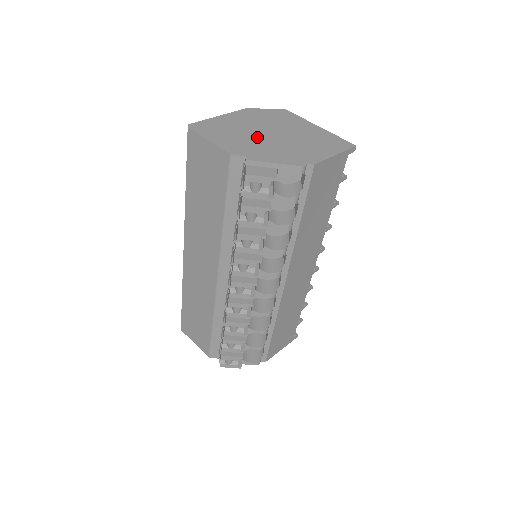
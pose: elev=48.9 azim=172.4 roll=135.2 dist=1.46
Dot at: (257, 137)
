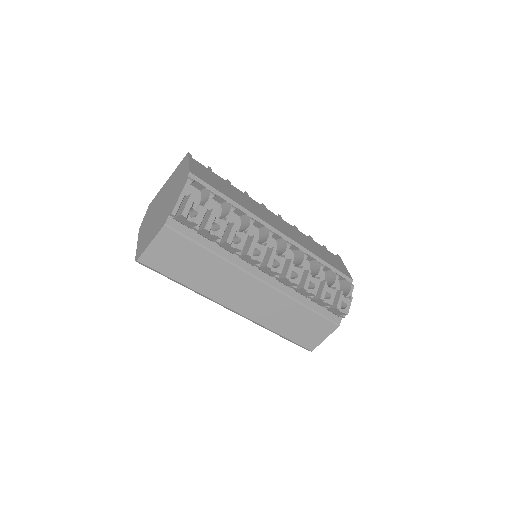
Dot at: (160, 214)
